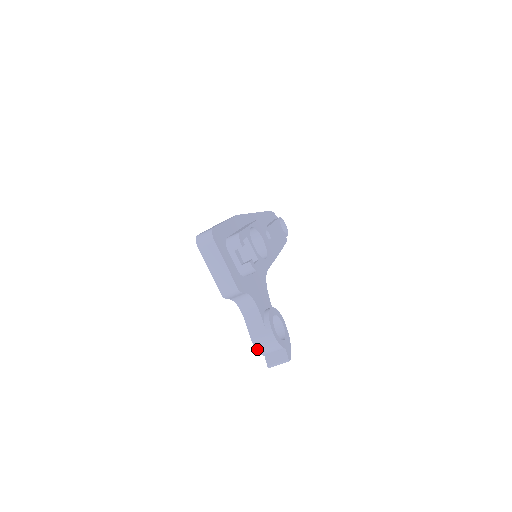
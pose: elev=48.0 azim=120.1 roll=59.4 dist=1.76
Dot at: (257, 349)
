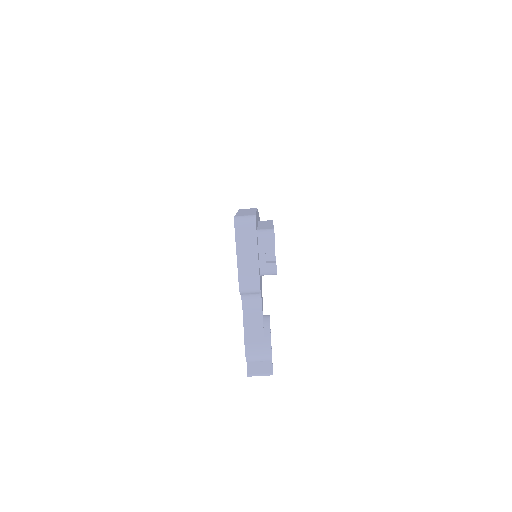
Dot at: (246, 354)
